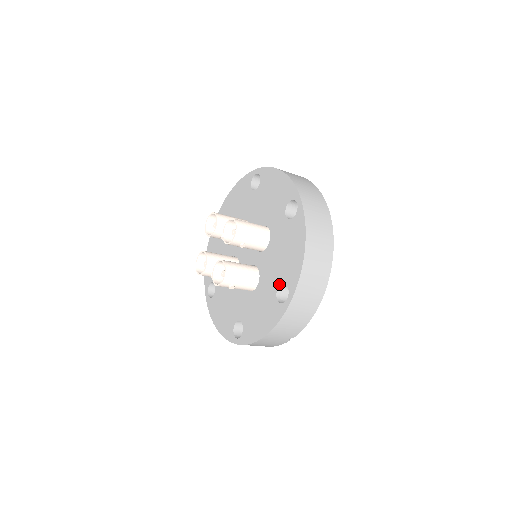
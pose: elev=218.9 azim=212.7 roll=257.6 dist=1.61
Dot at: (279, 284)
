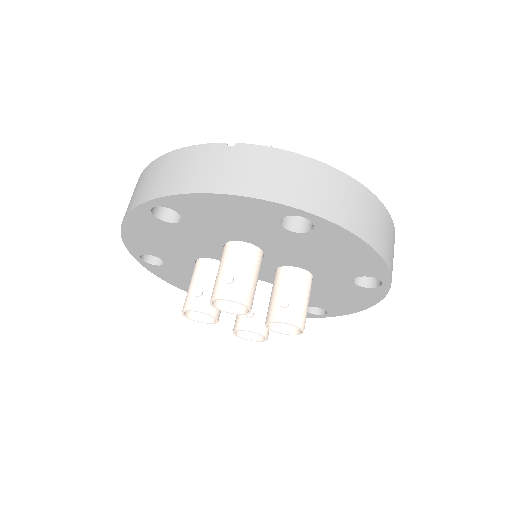
Dot at: occluded
